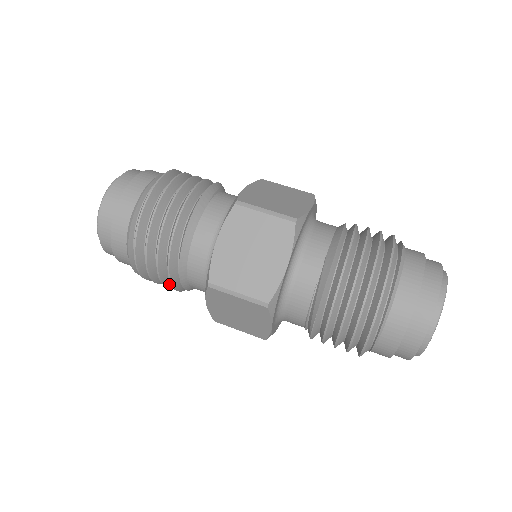
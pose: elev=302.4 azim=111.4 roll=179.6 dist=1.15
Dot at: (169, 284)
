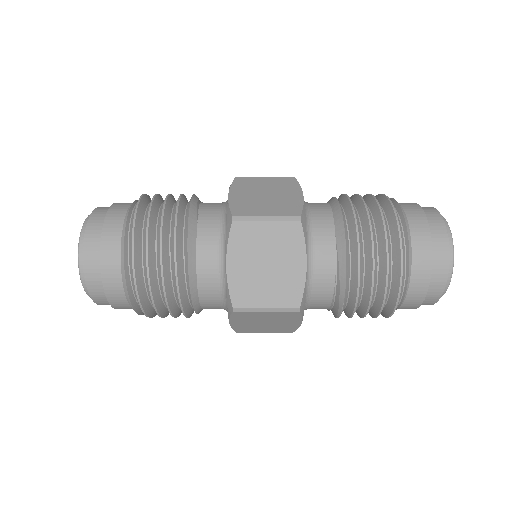
Dot at: (179, 314)
